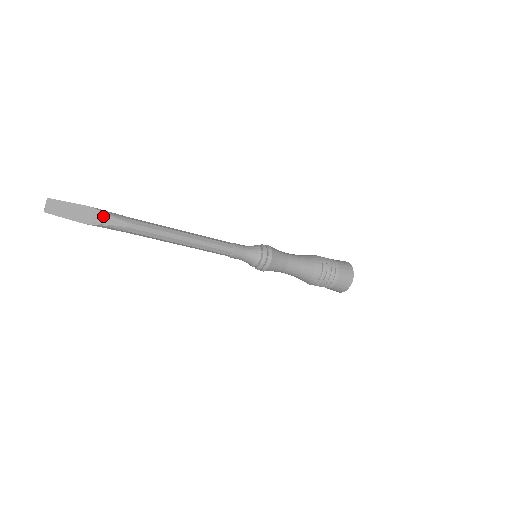
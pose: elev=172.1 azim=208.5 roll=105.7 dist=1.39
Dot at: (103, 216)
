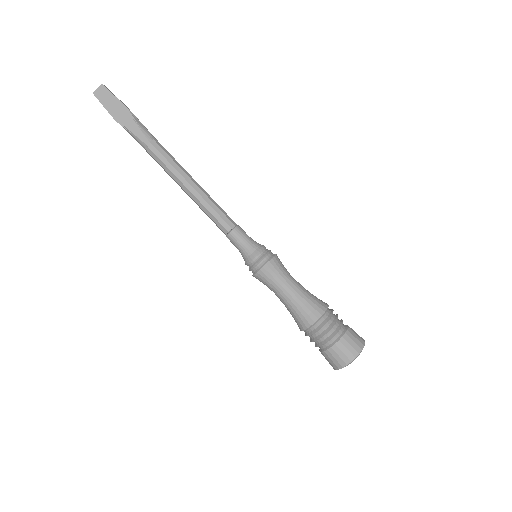
Dot at: (133, 123)
